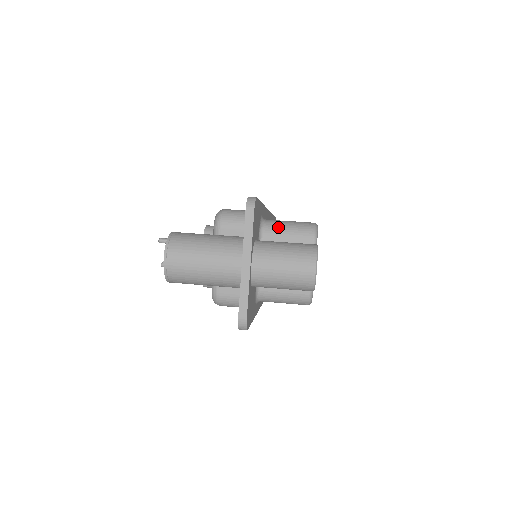
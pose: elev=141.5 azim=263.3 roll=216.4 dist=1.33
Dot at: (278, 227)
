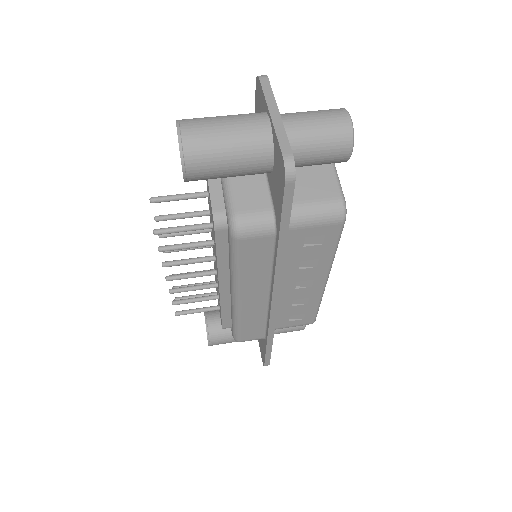
Dot at: occluded
